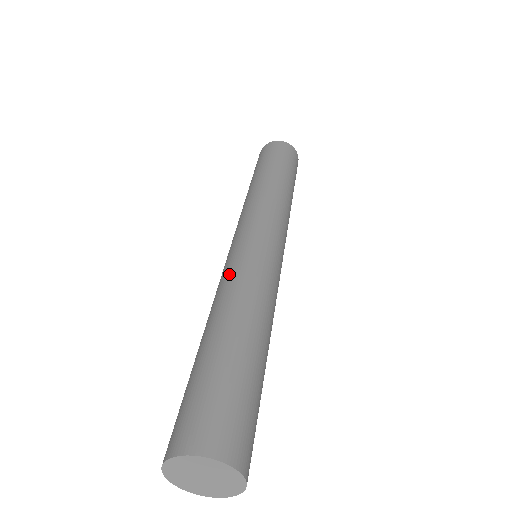
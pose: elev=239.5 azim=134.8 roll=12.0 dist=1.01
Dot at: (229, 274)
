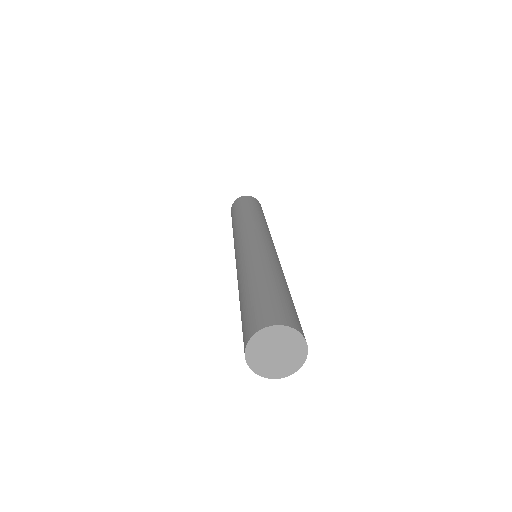
Dot at: (238, 267)
